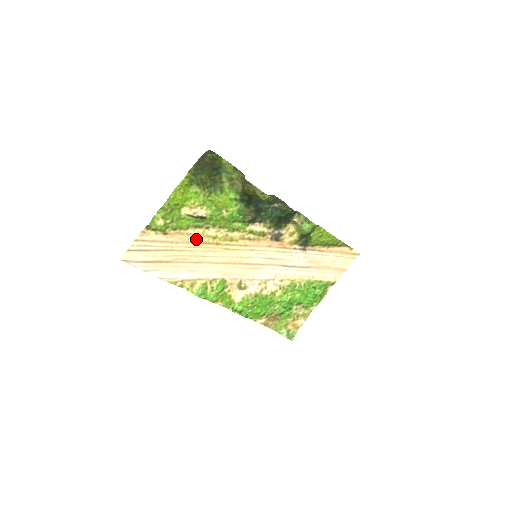
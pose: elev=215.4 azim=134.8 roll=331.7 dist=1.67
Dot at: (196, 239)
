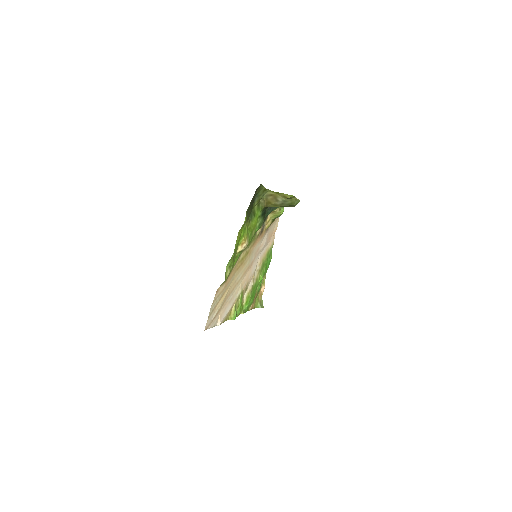
Dot at: (235, 270)
